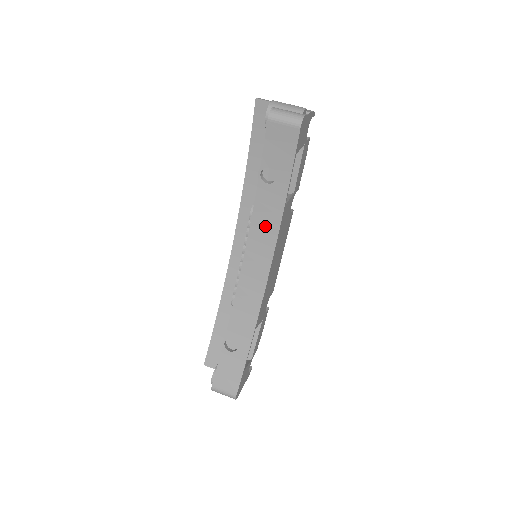
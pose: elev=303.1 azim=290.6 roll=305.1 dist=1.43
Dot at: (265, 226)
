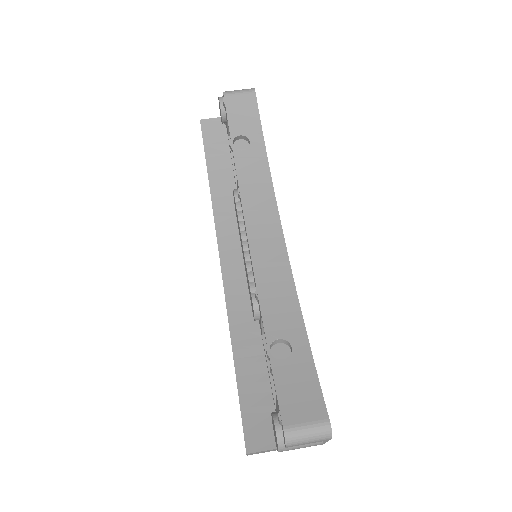
Dot at: (257, 192)
